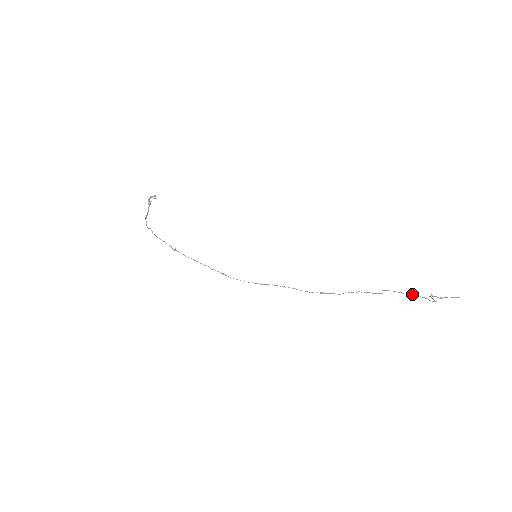
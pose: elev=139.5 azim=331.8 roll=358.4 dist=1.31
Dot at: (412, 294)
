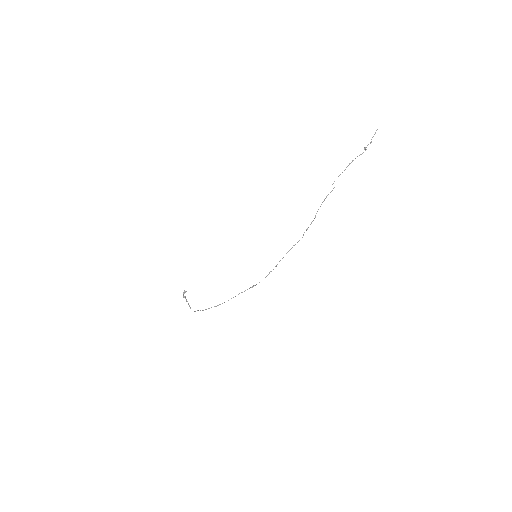
Dot at: (349, 164)
